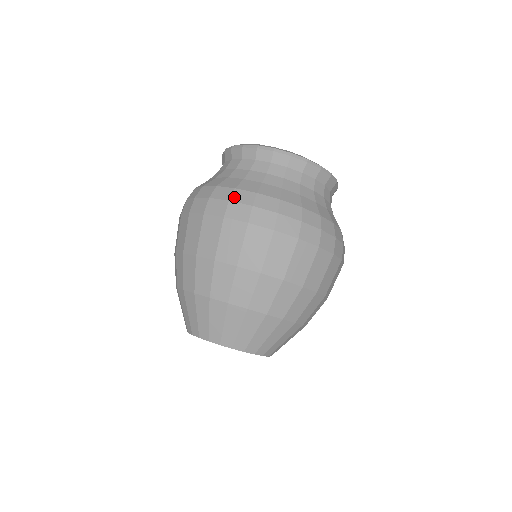
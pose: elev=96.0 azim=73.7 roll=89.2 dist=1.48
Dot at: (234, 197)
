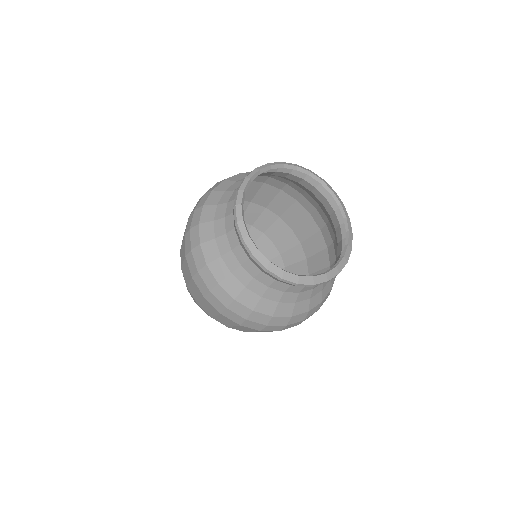
Dot at: (215, 291)
